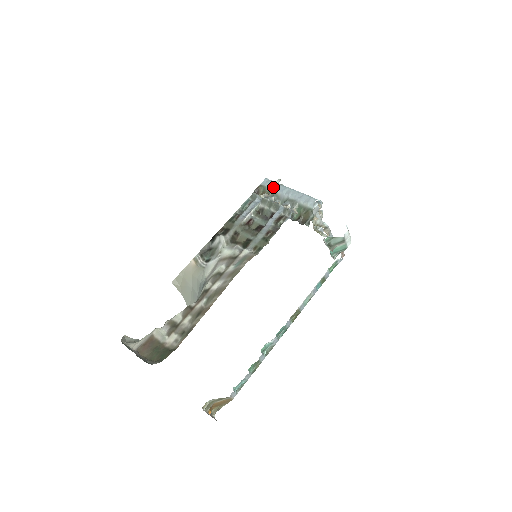
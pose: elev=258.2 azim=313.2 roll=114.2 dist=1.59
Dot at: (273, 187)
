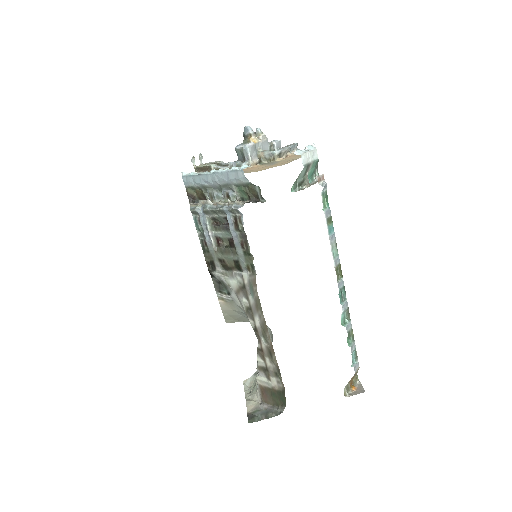
Dot at: (197, 183)
